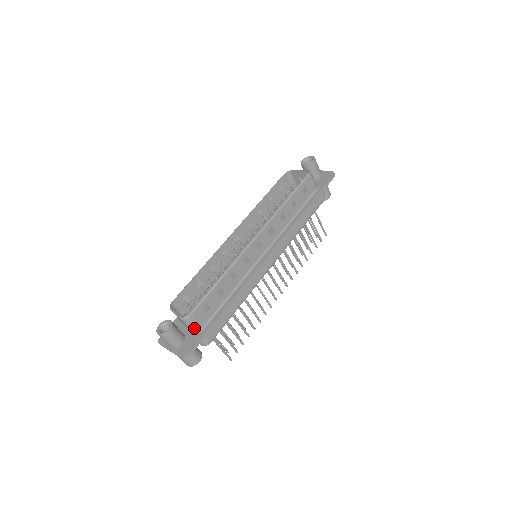
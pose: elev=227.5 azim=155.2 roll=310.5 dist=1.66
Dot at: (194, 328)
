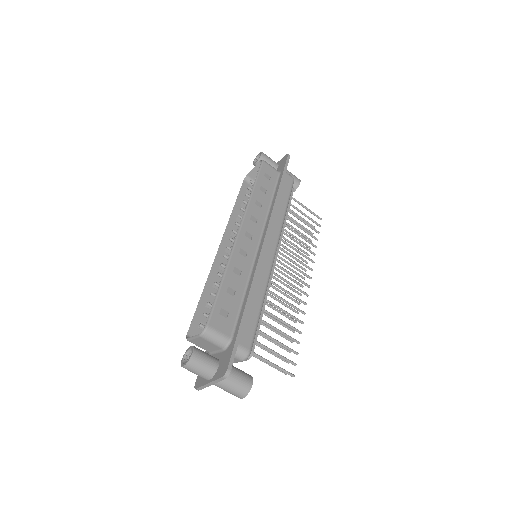
Dot at: (221, 340)
